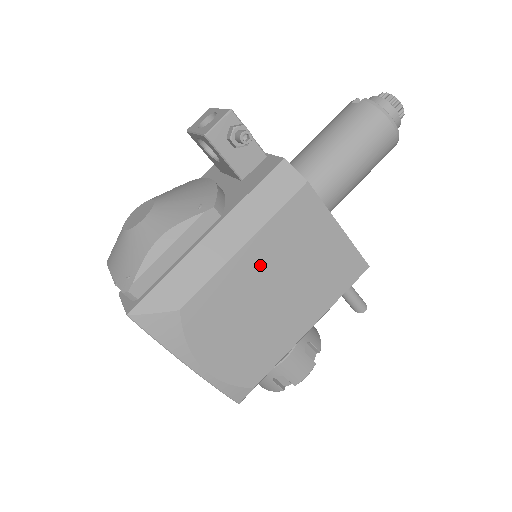
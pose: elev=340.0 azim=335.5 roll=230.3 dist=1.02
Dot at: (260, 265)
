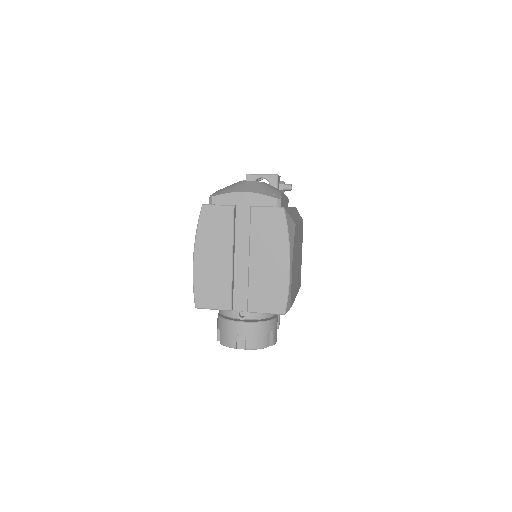
Dot at: (299, 239)
